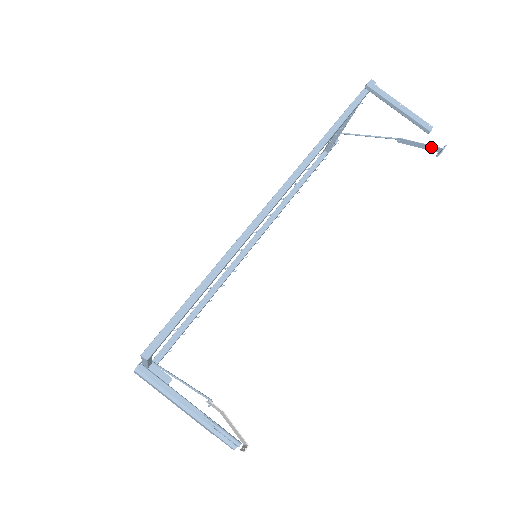
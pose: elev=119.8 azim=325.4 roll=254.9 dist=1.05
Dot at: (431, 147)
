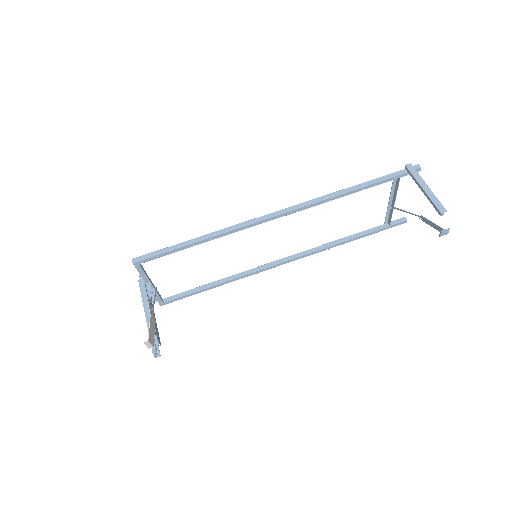
Dot at: (438, 227)
